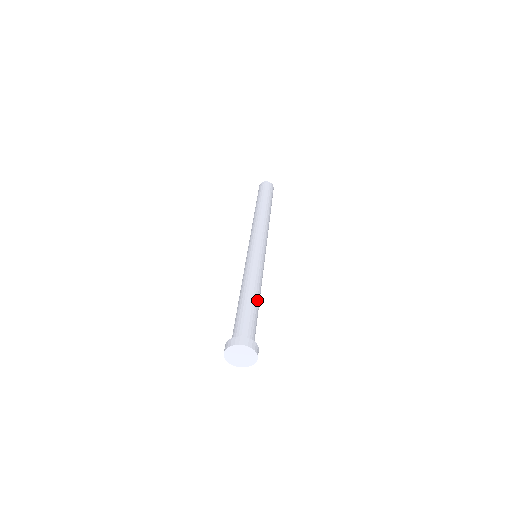
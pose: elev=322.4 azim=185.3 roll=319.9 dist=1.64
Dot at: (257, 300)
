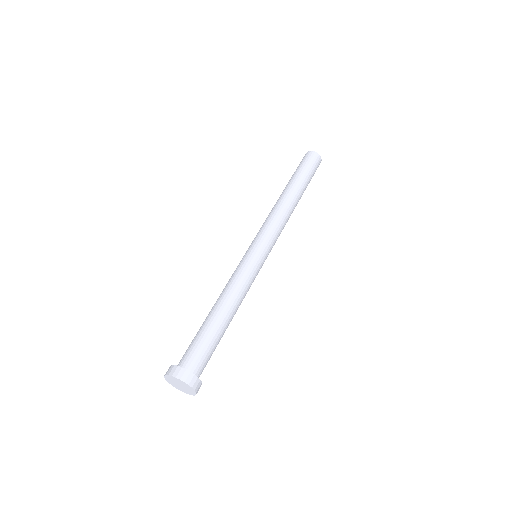
Dot at: (228, 322)
